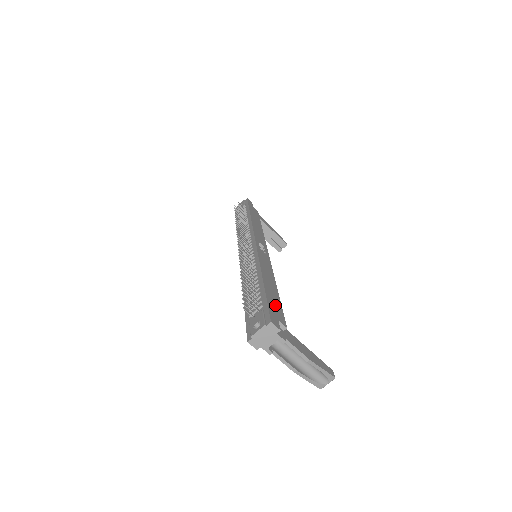
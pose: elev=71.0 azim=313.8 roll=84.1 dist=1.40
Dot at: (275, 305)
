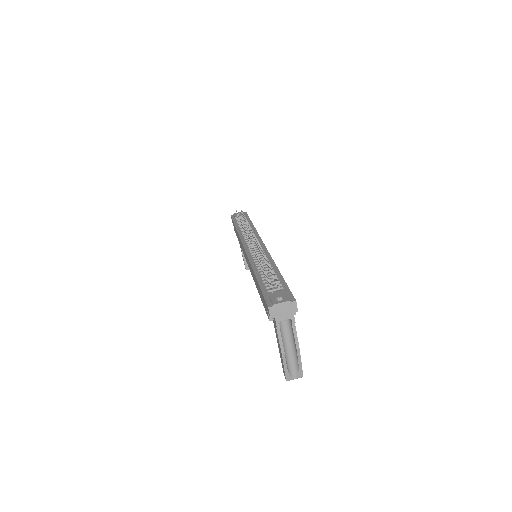
Dot at: occluded
